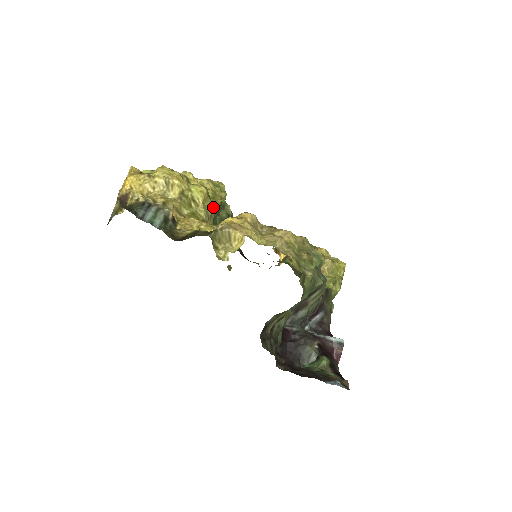
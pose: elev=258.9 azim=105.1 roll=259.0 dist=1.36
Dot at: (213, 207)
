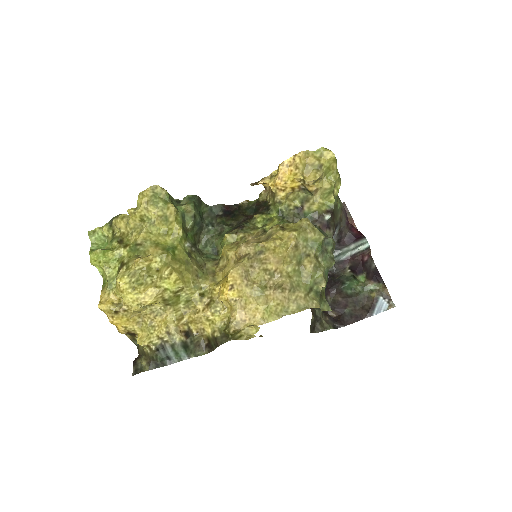
Dot at: (182, 245)
